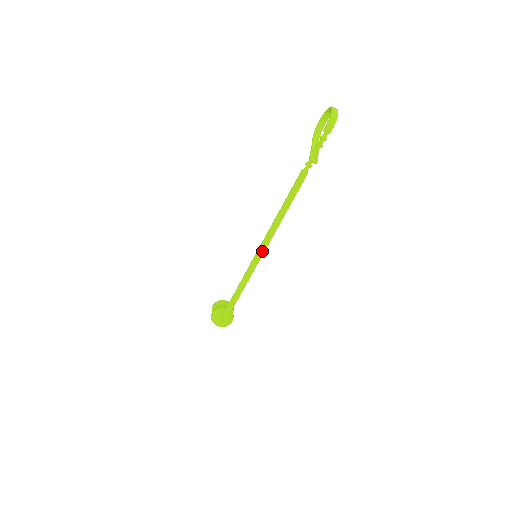
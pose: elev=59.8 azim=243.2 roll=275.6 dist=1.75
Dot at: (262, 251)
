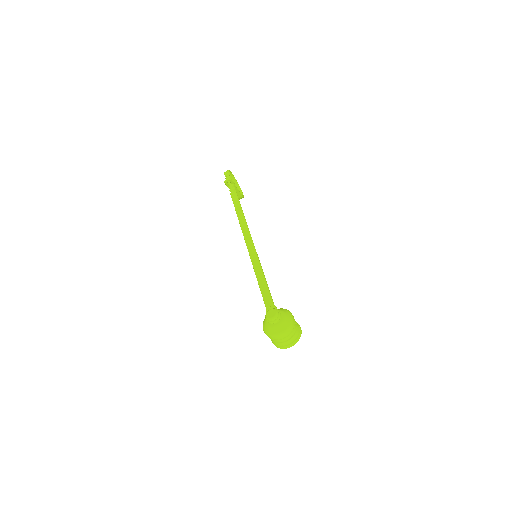
Dot at: (249, 241)
